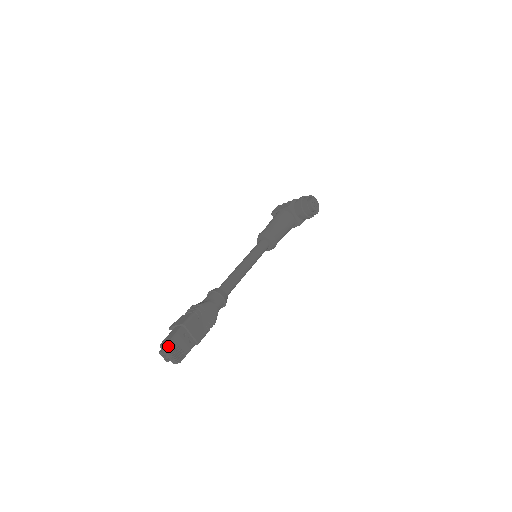
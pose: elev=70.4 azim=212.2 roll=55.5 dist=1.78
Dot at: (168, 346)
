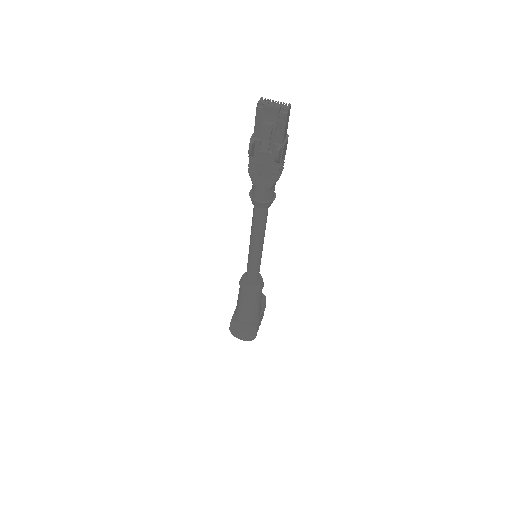
Dot at: (264, 100)
